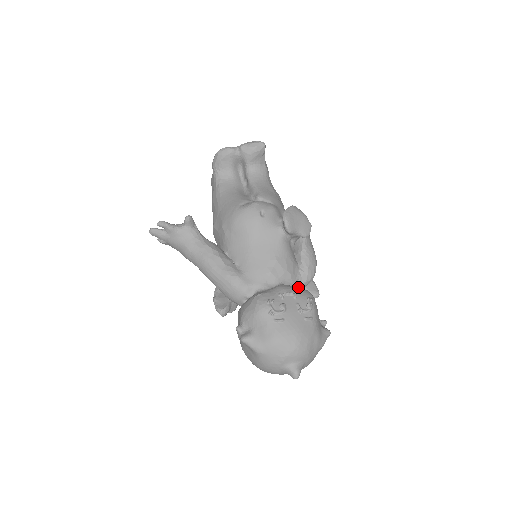
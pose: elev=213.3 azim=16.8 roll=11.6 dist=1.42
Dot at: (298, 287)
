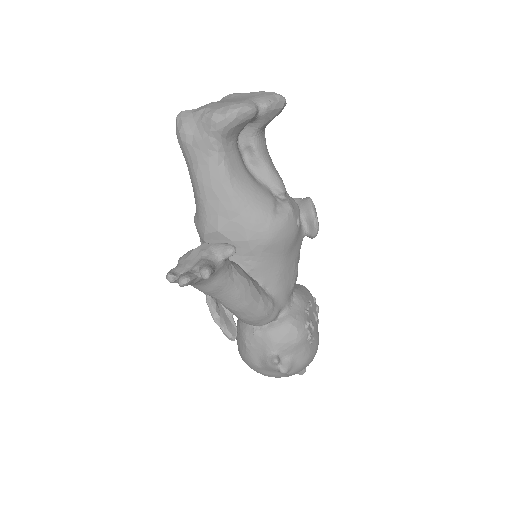
Dot at: occluded
